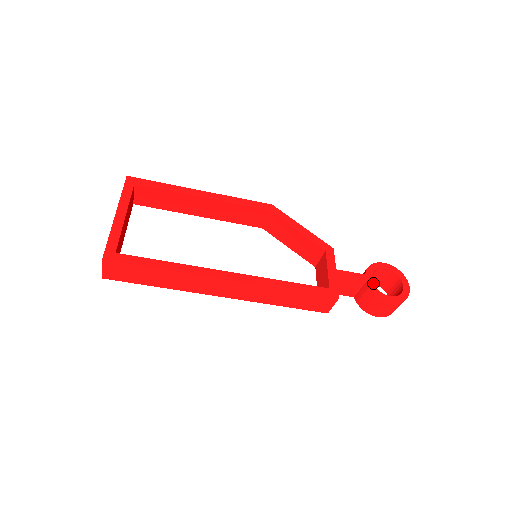
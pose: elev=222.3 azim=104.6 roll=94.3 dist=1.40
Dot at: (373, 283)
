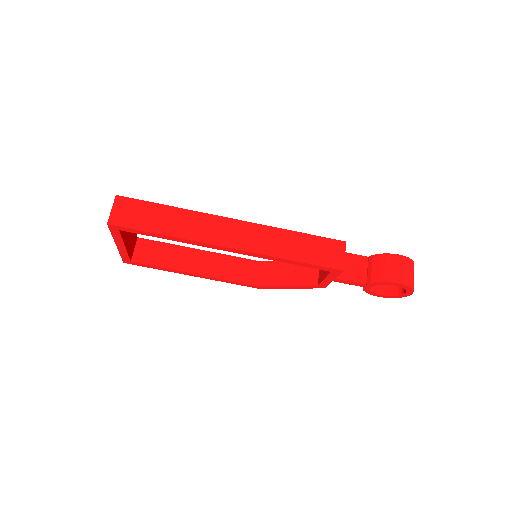
Dot at: occluded
